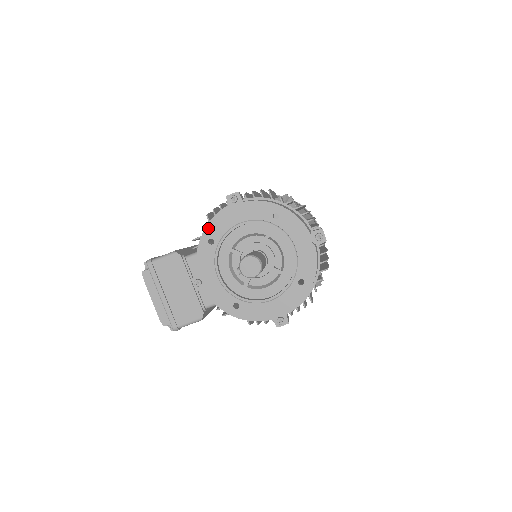
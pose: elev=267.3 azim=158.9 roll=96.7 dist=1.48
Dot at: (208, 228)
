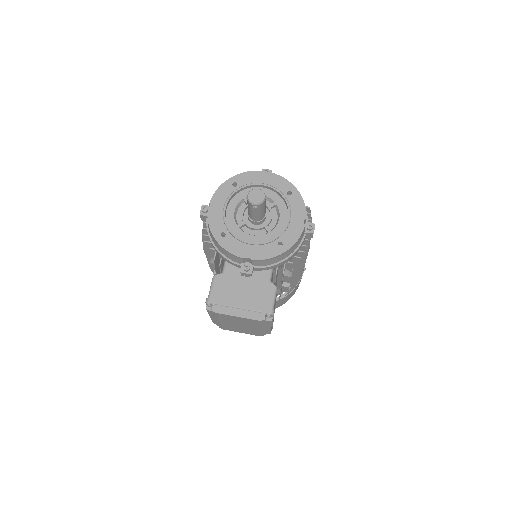
Dot at: (212, 231)
